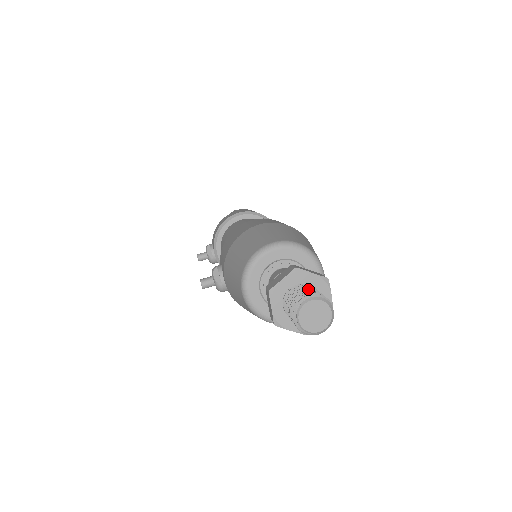
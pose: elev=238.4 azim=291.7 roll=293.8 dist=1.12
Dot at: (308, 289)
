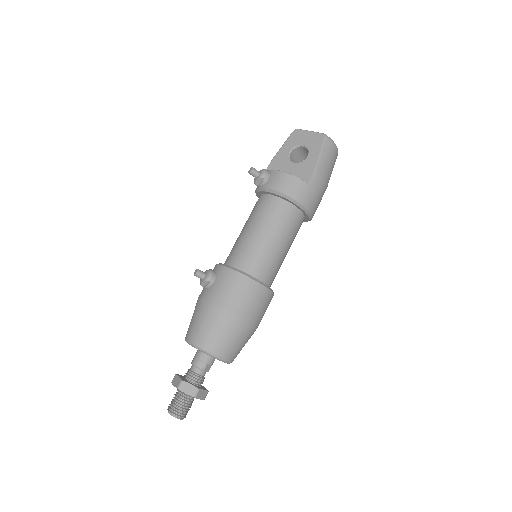
Dot at: (186, 408)
